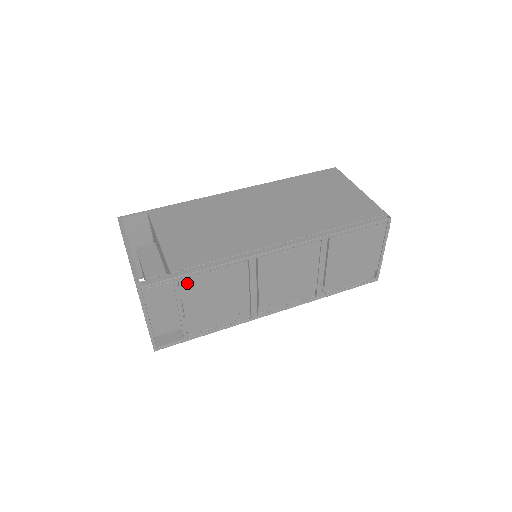
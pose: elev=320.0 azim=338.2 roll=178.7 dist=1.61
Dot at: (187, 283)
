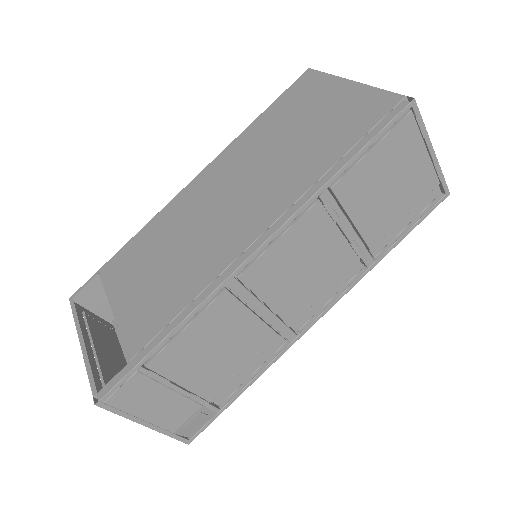
Dot at: (160, 361)
